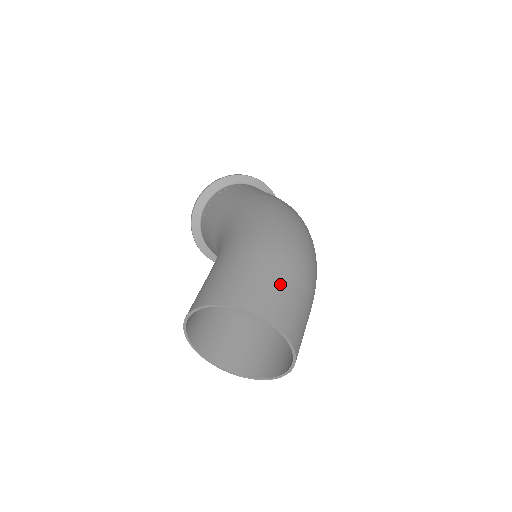
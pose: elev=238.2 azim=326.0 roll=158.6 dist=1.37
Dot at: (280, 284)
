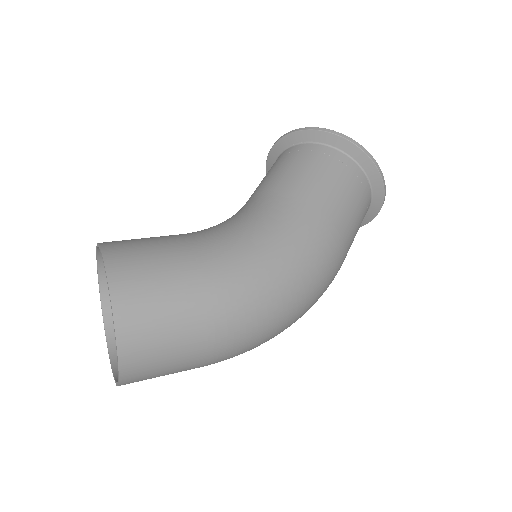
Dot at: (180, 356)
